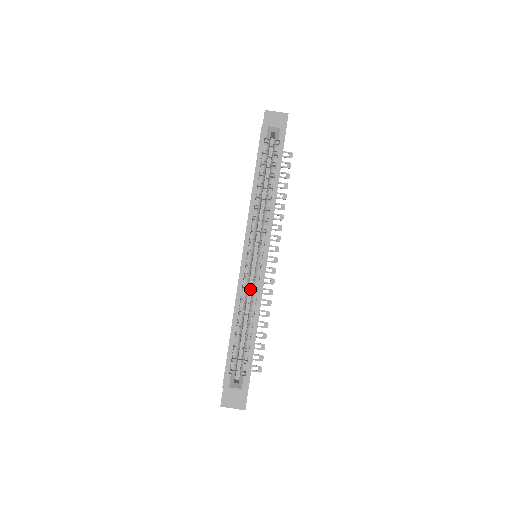
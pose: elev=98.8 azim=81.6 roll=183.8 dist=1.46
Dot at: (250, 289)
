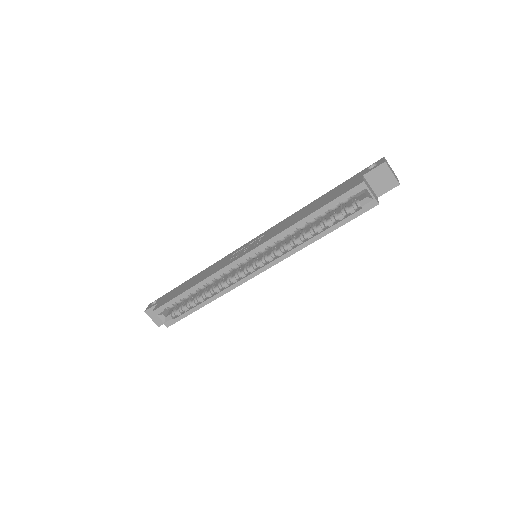
Dot at: occluded
